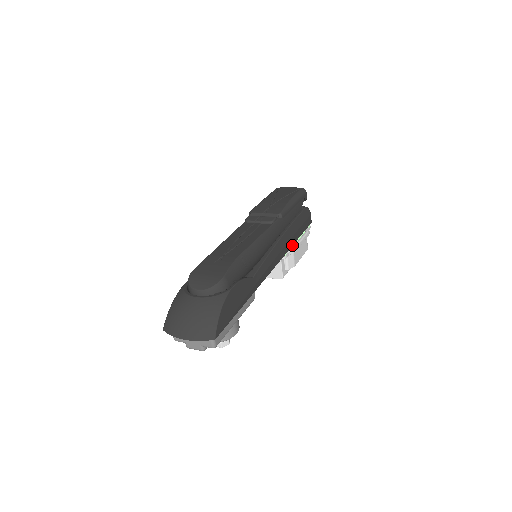
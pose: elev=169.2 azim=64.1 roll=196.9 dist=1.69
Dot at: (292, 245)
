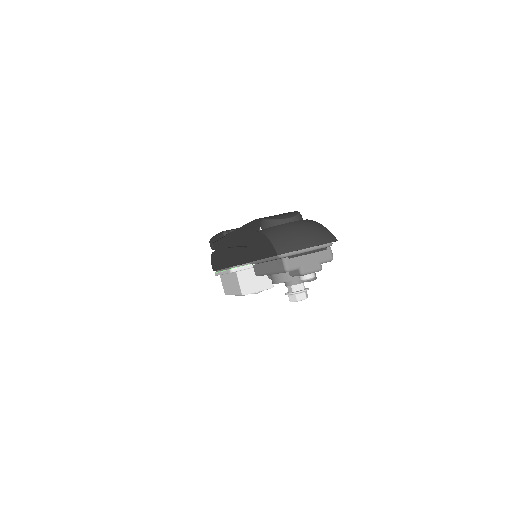
Dot at: occluded
